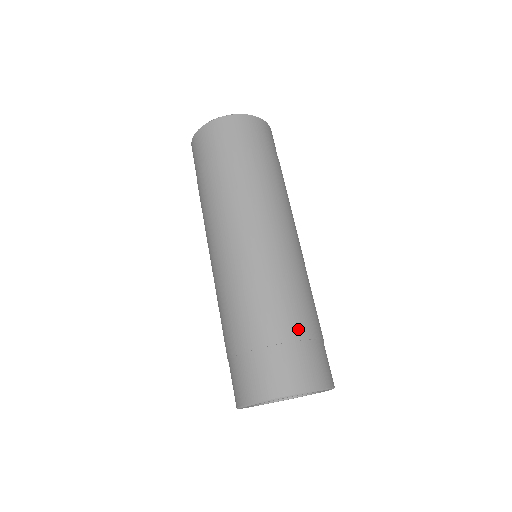
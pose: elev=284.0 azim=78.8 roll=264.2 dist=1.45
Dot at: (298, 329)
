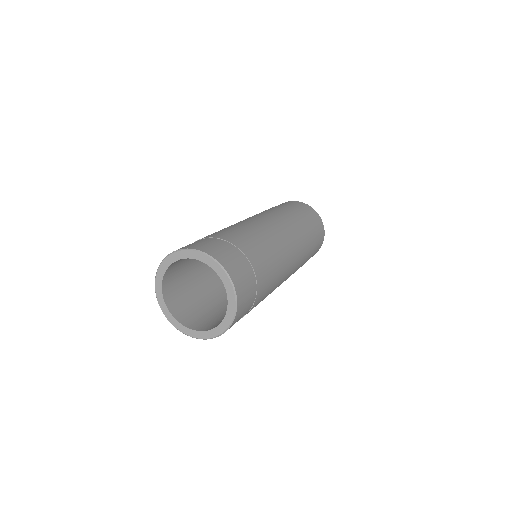
Dot at: (246, 249)
